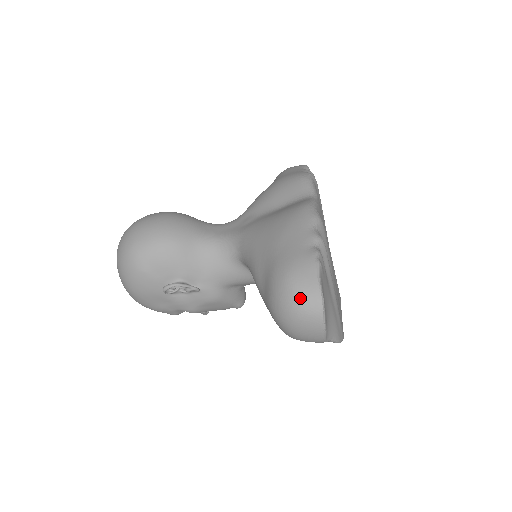
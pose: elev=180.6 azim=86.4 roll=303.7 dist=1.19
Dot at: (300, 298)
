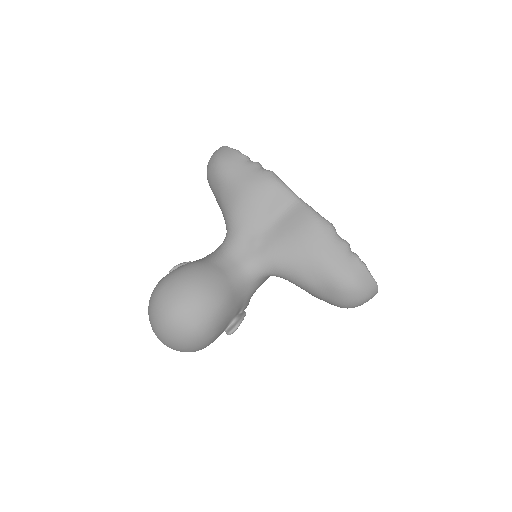
Dot at: (368, 293)
